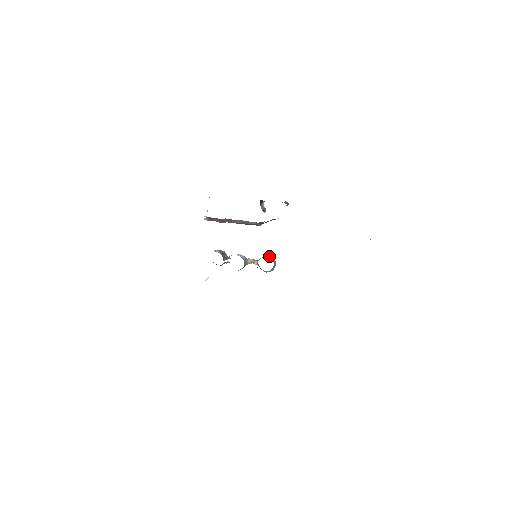
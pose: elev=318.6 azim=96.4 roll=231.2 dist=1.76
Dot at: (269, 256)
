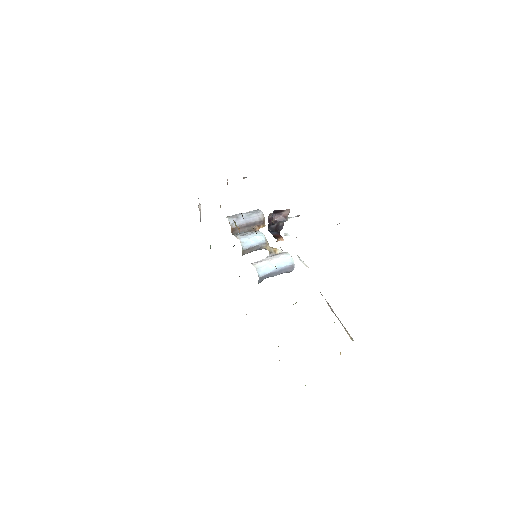
Dot at: (287, 259)
